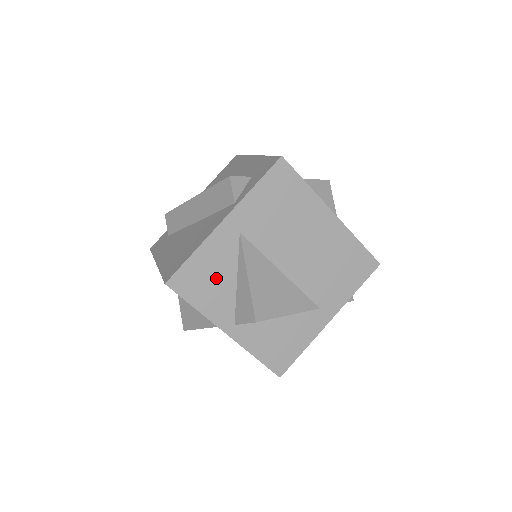
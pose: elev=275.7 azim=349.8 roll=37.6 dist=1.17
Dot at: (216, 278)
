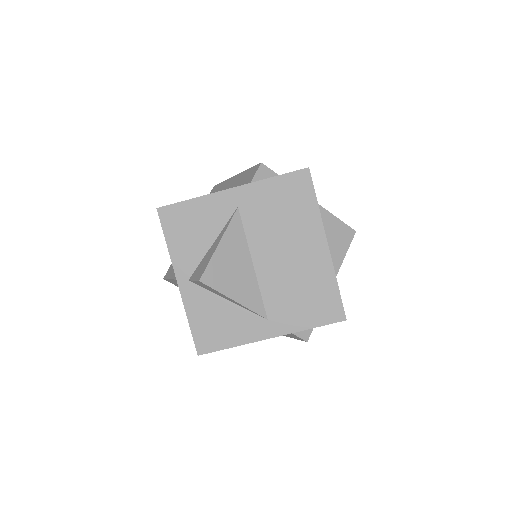
Dot at: (197, 231)
